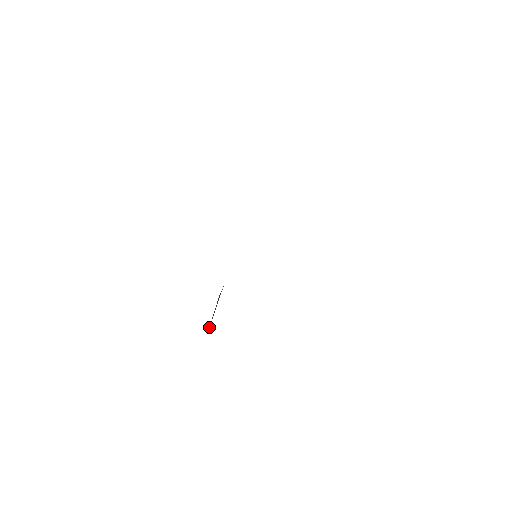
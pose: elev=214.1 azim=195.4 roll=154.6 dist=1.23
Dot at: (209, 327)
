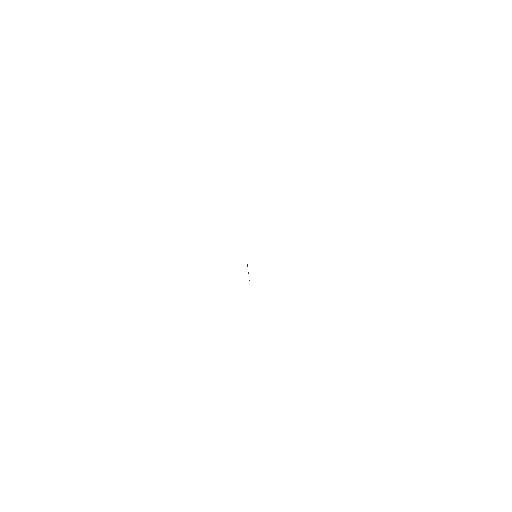
Dot at: occluded
